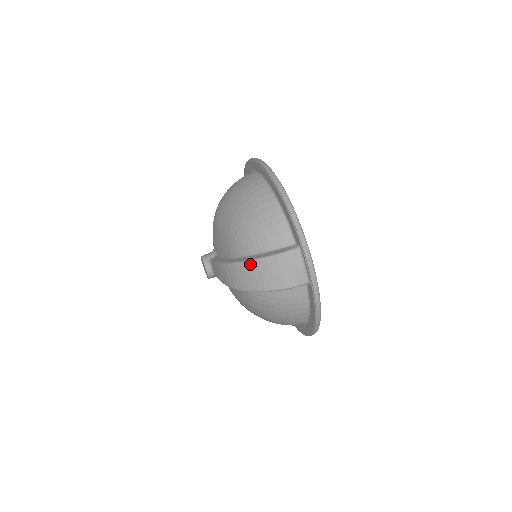
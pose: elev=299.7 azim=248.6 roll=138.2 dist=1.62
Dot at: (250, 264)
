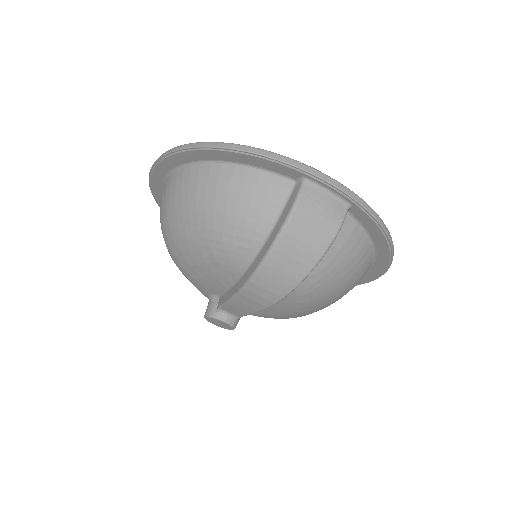
Dot at: (274, 252)
